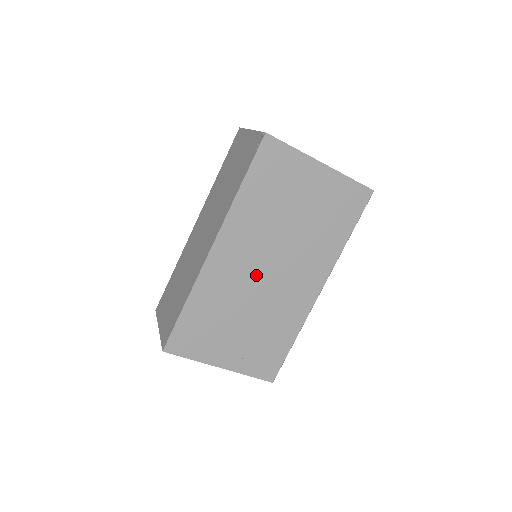
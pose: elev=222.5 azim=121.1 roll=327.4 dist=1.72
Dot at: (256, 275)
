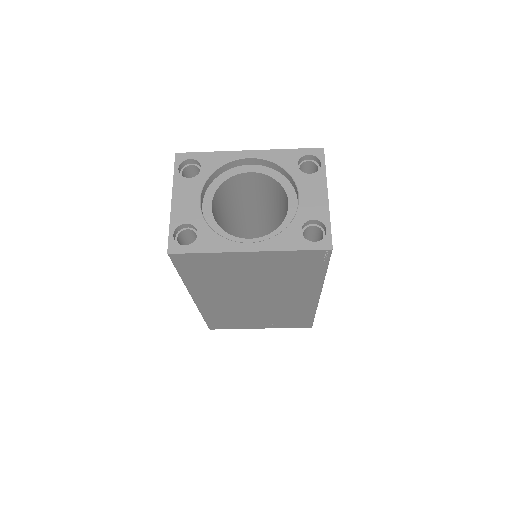
Dot at: (246, 302)
